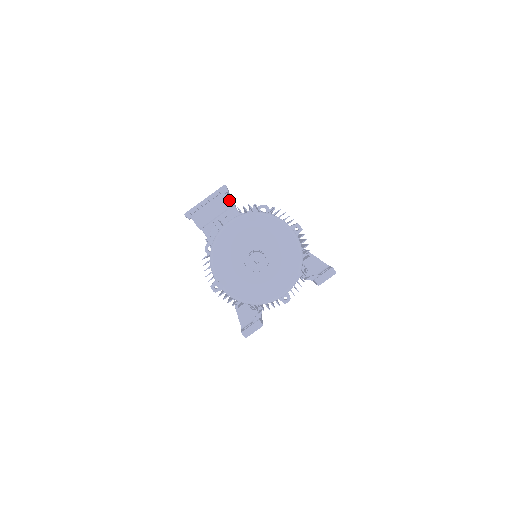
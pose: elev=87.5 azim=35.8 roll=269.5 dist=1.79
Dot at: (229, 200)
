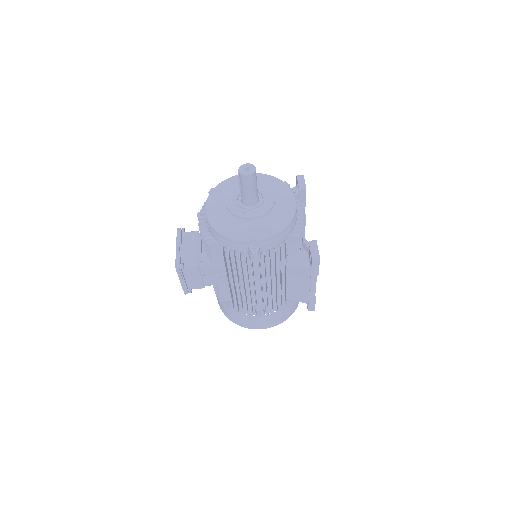
Dot at: (192, 232)
